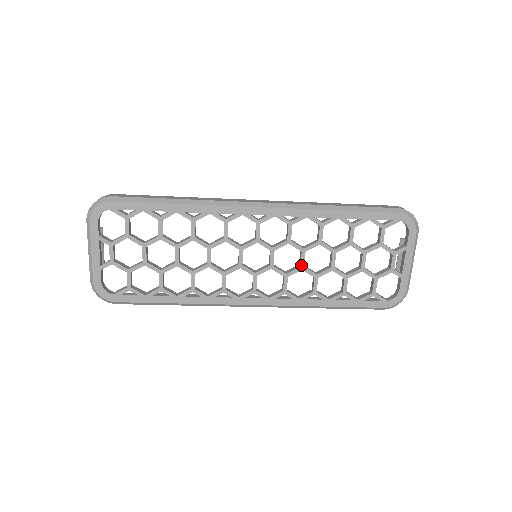
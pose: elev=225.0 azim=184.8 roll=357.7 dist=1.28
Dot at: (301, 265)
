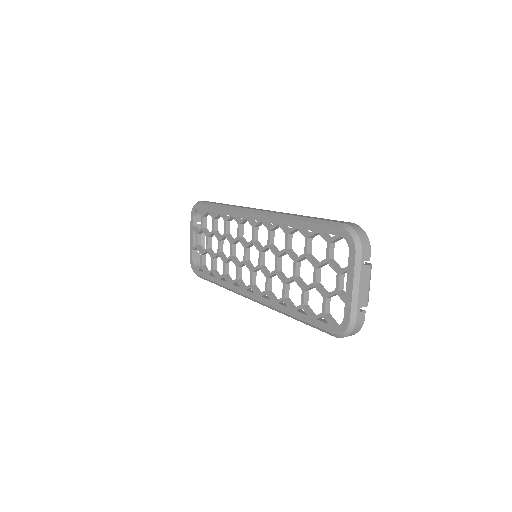
Dot at: (275, 269)
